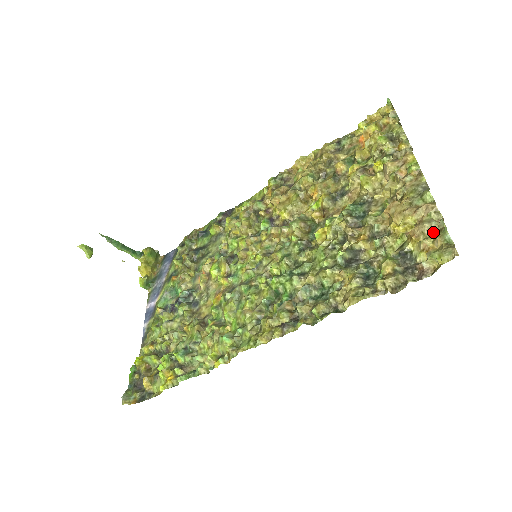
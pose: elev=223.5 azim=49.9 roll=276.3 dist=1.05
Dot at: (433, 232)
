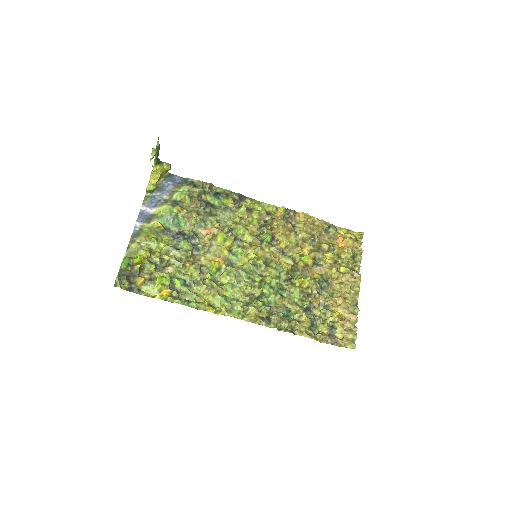
Dot at: (349, 328)
